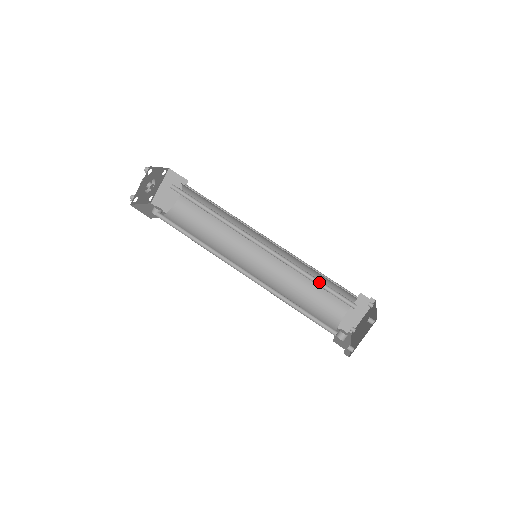
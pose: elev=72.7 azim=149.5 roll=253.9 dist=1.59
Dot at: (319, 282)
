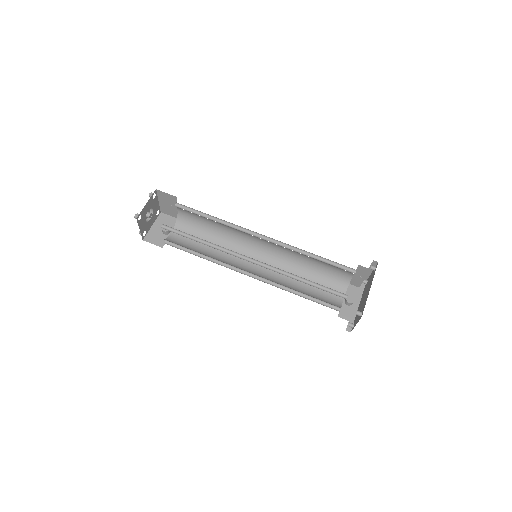
Dot at: (310, 281)
